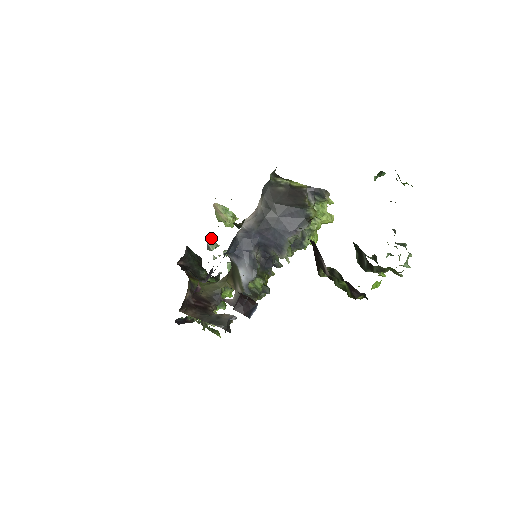
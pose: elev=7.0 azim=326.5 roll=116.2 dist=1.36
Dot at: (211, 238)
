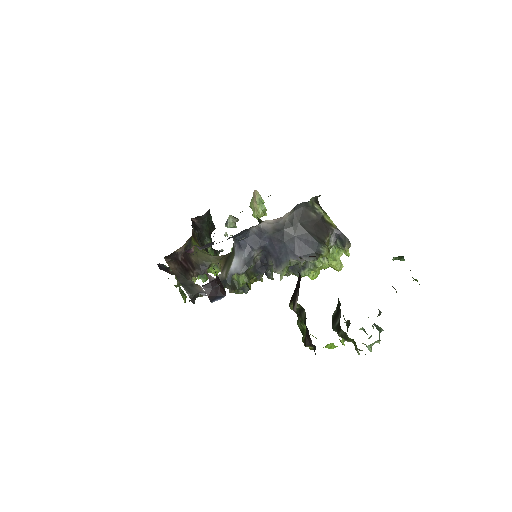
Dot at: (234, 217)
